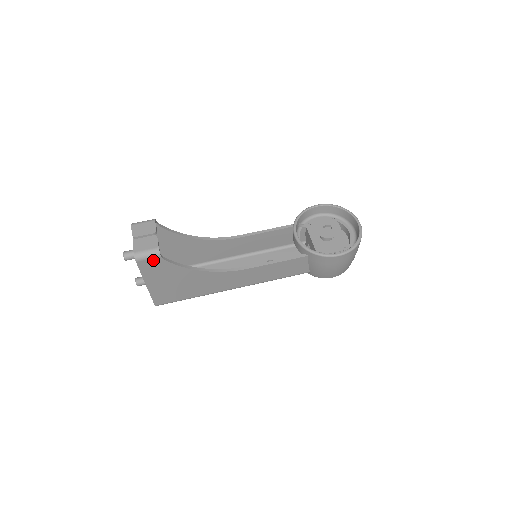
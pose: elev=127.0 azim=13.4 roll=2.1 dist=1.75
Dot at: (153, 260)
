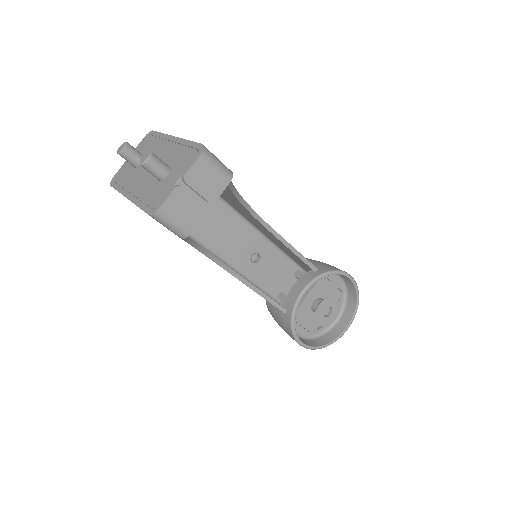
Dot at: (169, 229)
